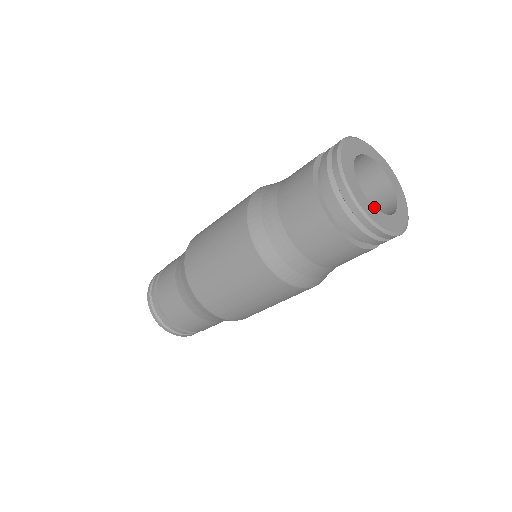
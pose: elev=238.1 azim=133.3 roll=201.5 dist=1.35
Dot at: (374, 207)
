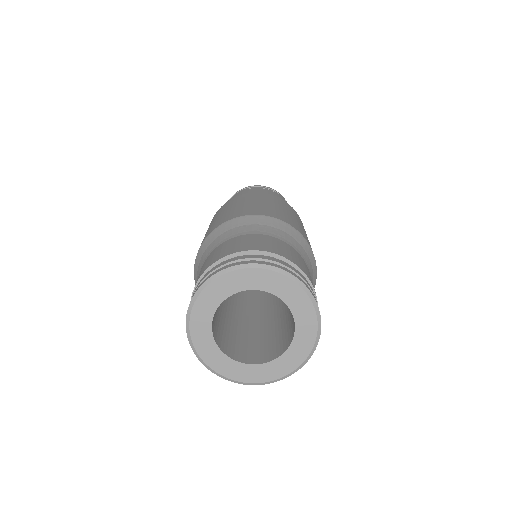
Dot at: (257, 365)
